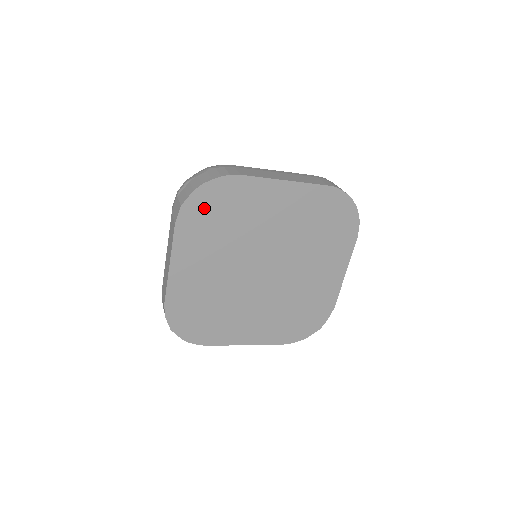
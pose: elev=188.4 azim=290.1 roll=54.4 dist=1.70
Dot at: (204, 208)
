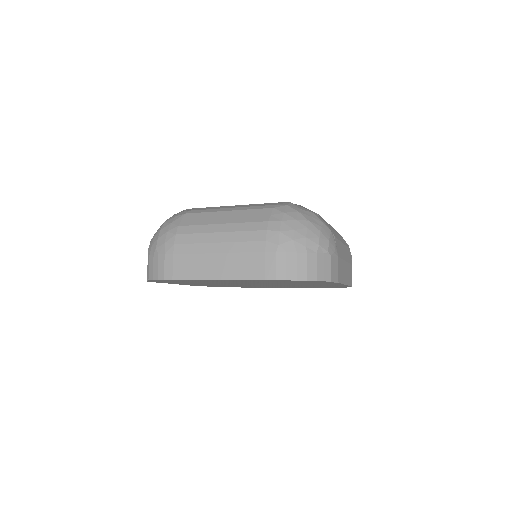
Dot at: occluded
